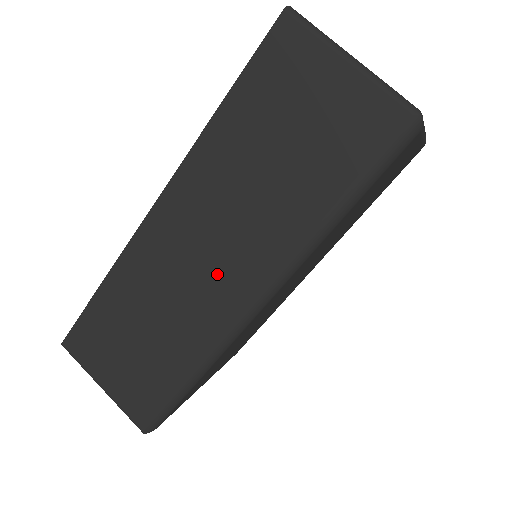
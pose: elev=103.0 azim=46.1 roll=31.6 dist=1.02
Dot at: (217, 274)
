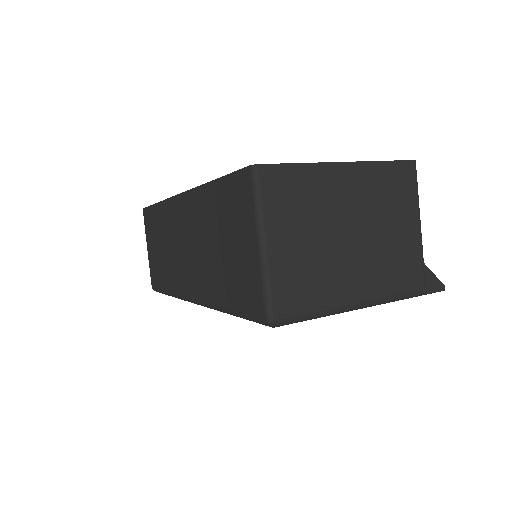
Dot at: (186, 265)
